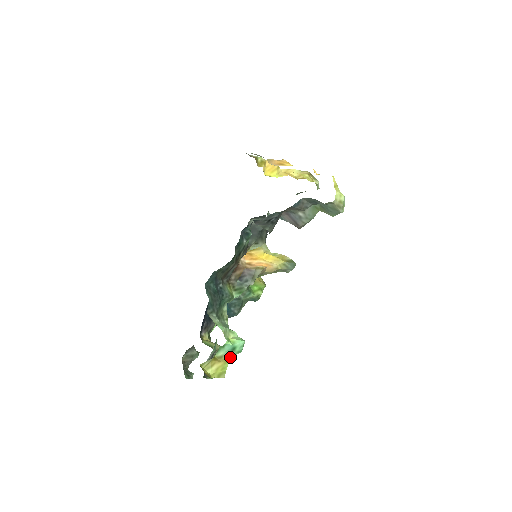
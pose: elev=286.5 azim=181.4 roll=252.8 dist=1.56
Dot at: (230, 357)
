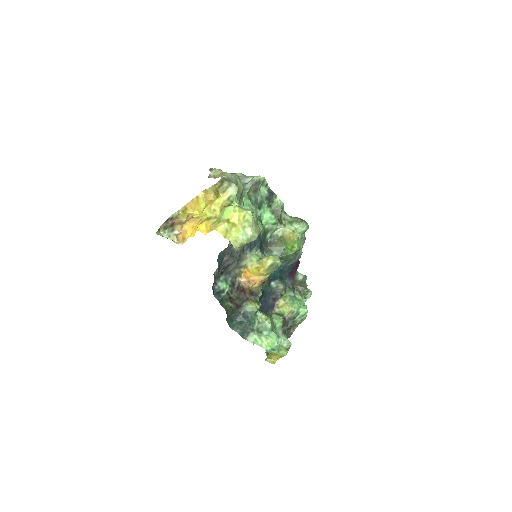
Dot at: (275, 353)
